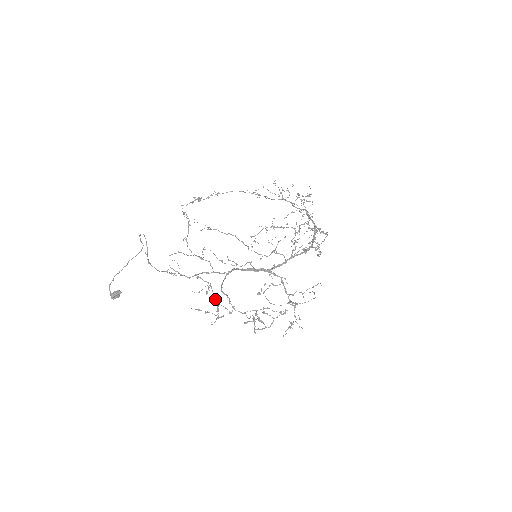
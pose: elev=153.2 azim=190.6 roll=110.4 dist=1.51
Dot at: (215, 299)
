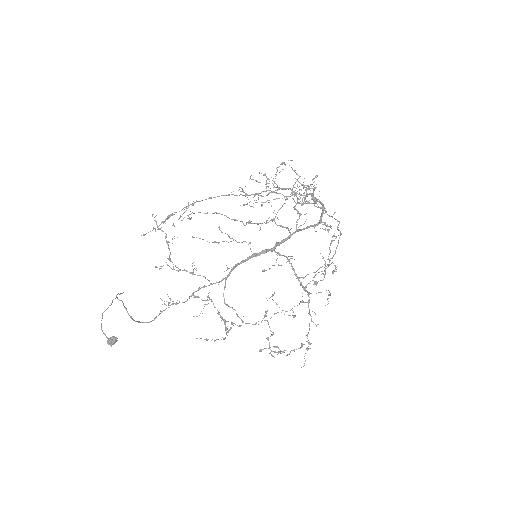
Dot at: (220, 317)
